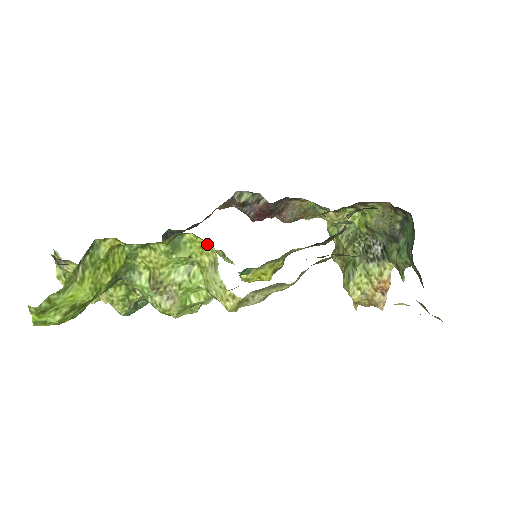
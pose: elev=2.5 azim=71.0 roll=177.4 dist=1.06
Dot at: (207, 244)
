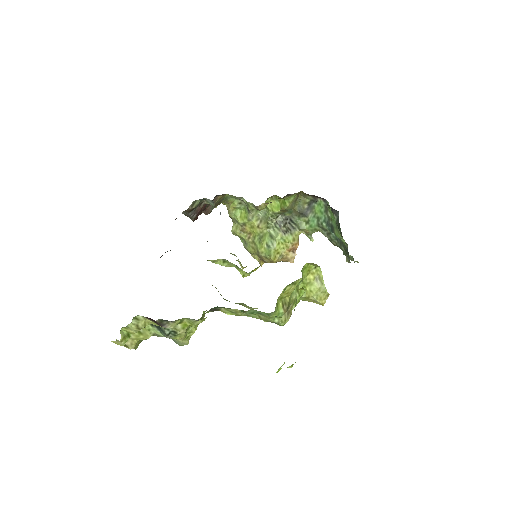
Dot at: (314, 267)
